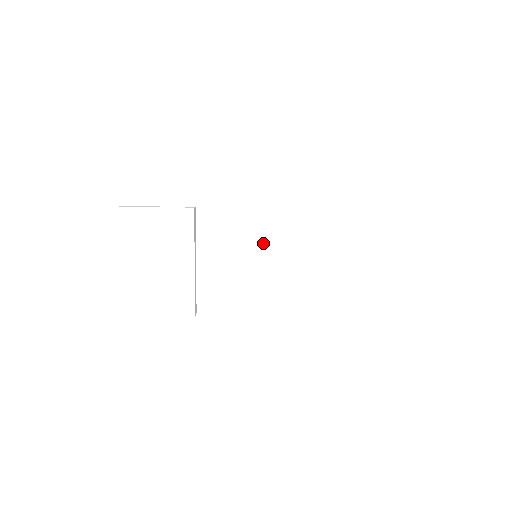
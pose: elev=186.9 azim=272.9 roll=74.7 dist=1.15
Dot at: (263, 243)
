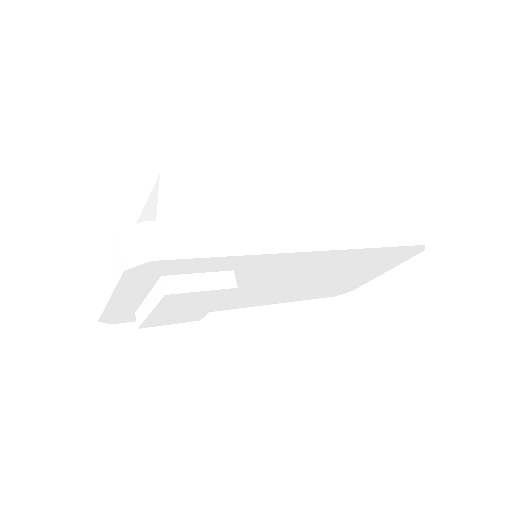
Dot at: (275, 278)
